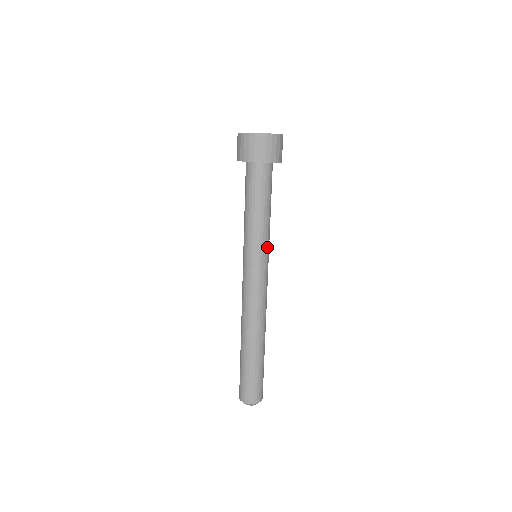
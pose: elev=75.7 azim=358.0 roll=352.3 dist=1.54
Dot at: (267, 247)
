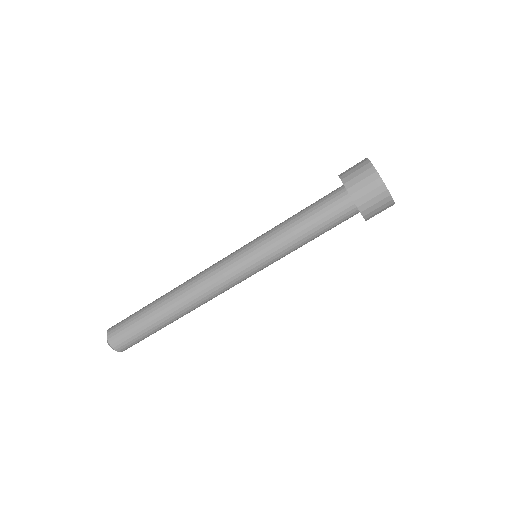
Dot at: (271, 260)
